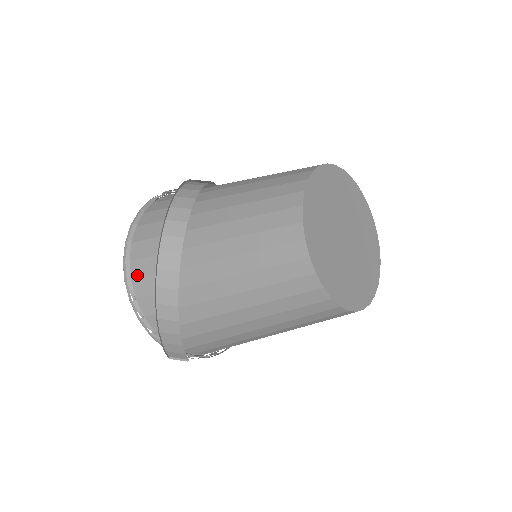
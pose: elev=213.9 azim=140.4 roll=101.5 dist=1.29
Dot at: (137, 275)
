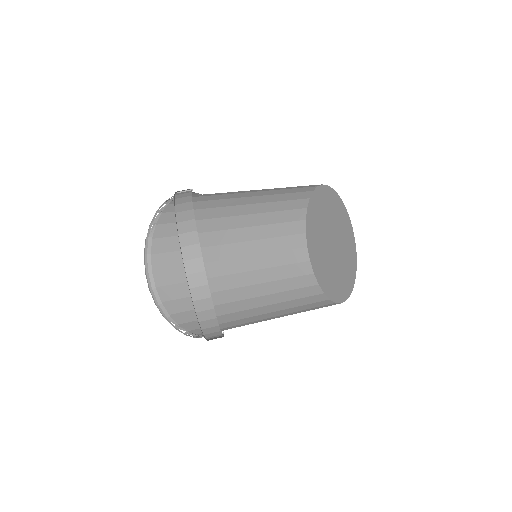
Dot at: (173, 311)
